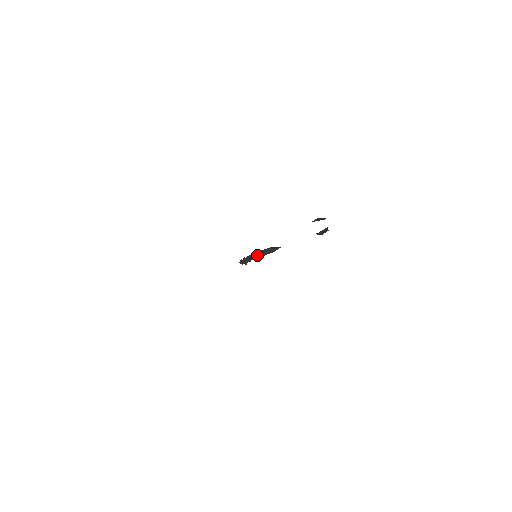
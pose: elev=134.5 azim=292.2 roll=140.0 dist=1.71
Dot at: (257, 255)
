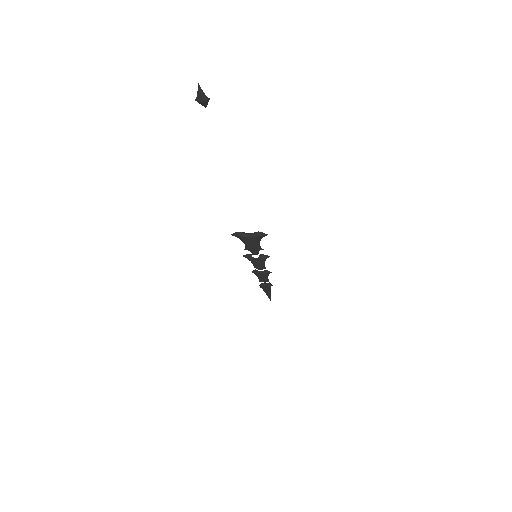
Dot at: (240, 234)
